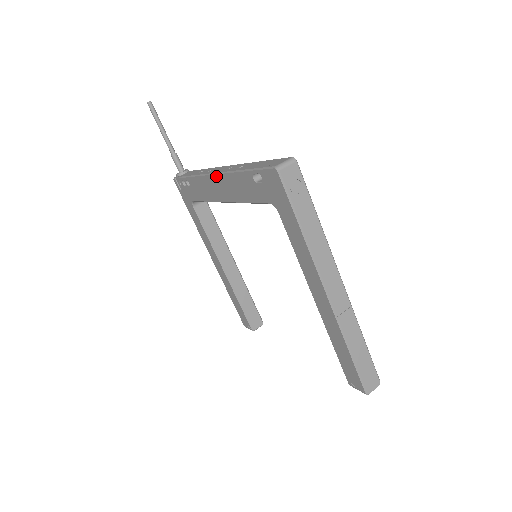
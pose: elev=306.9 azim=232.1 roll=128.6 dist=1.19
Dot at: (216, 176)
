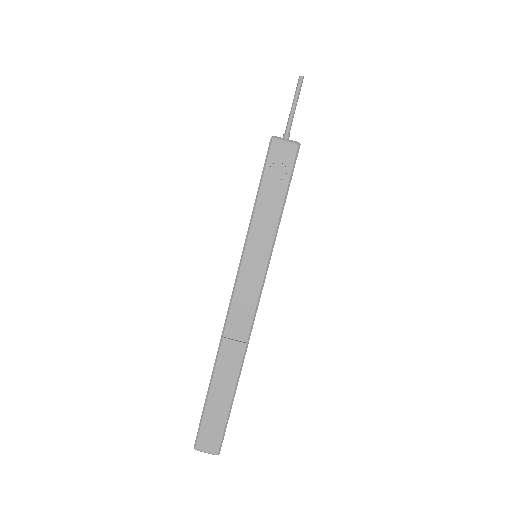
Dot at: occluded
